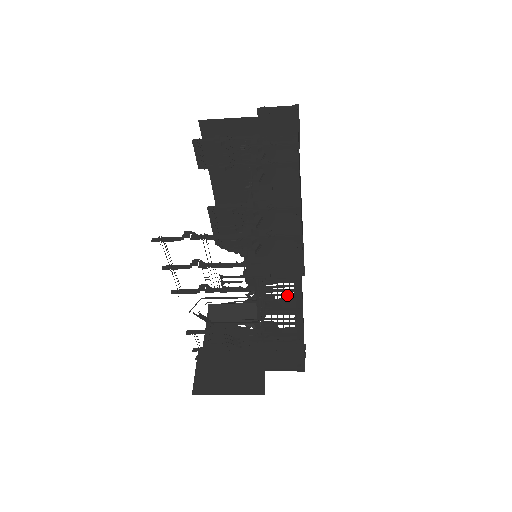
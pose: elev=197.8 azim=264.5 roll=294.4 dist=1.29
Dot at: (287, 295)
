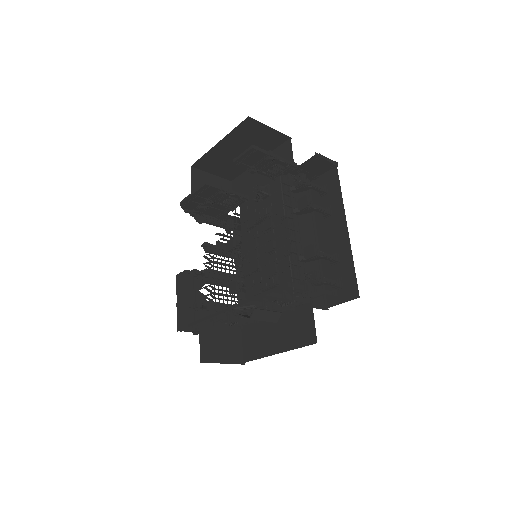
Dot at: (232, 270)
